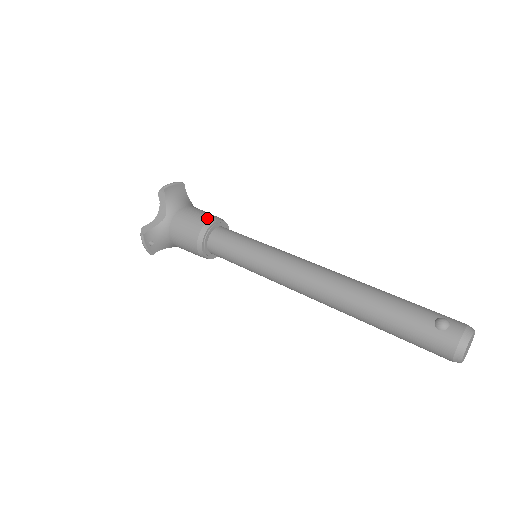
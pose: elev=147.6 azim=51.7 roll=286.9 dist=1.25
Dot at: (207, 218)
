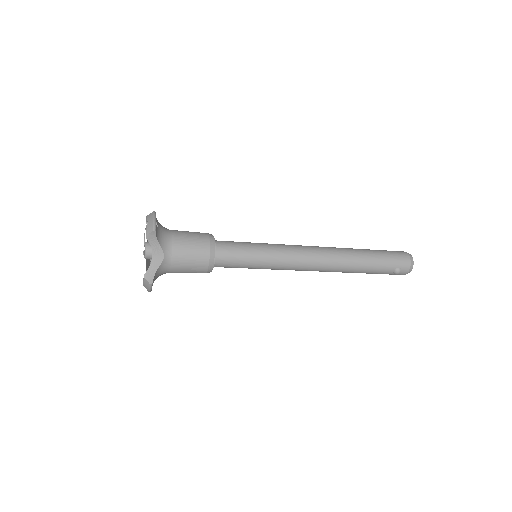
Dot at: occluded
